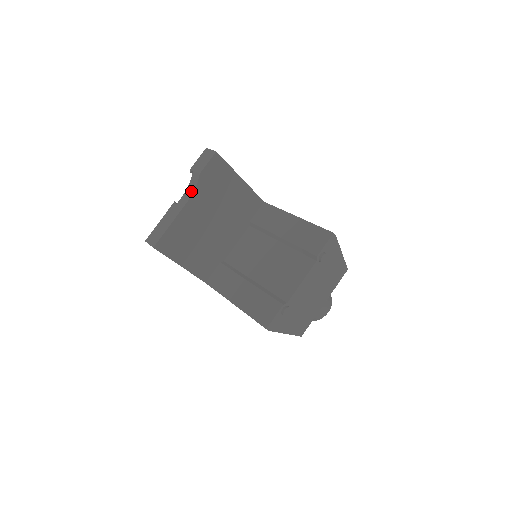
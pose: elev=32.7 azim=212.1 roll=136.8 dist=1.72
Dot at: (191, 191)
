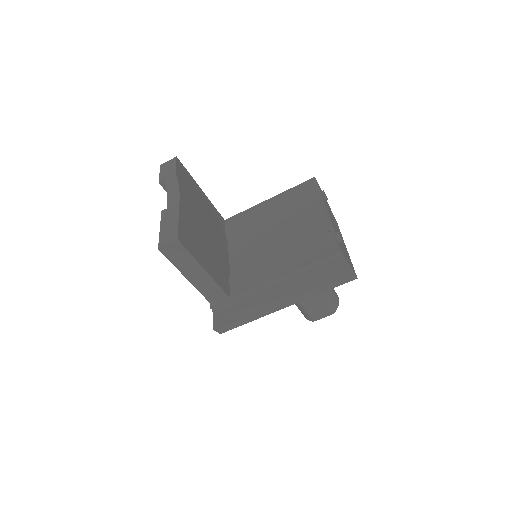
Dot at: (175, 191)
